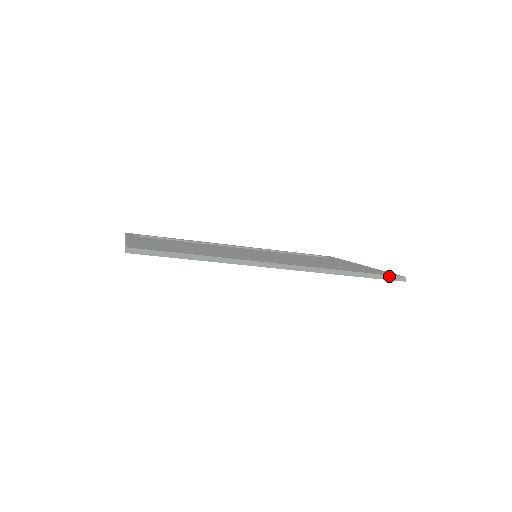
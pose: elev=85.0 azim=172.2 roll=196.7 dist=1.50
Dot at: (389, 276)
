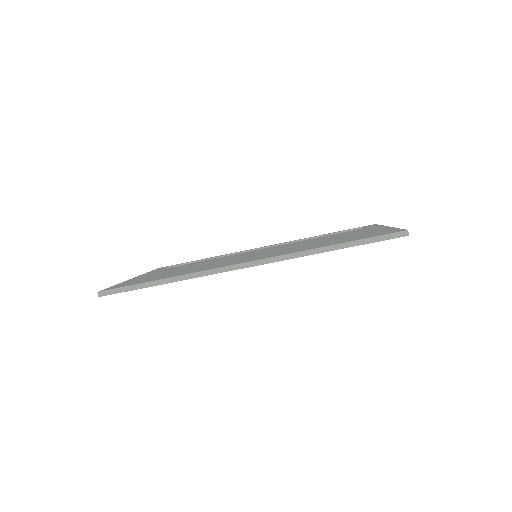
Dot at: (383, 236)
